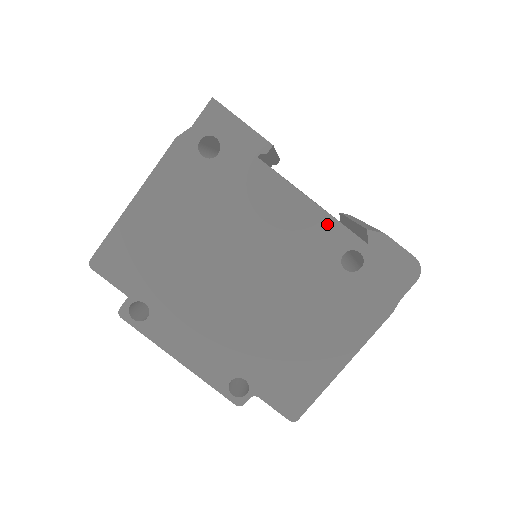
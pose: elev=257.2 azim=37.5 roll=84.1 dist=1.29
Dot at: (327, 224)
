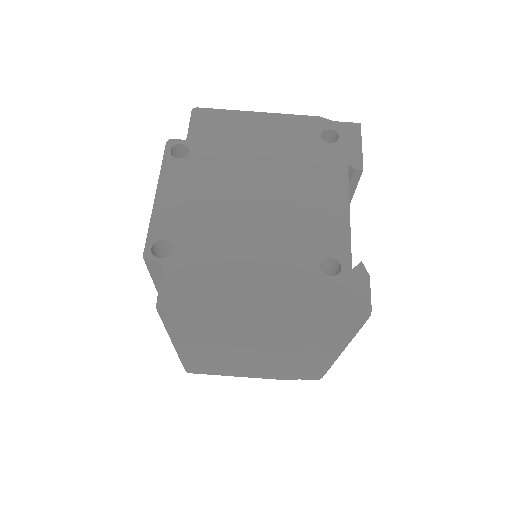
Dot at: (342, 232)
